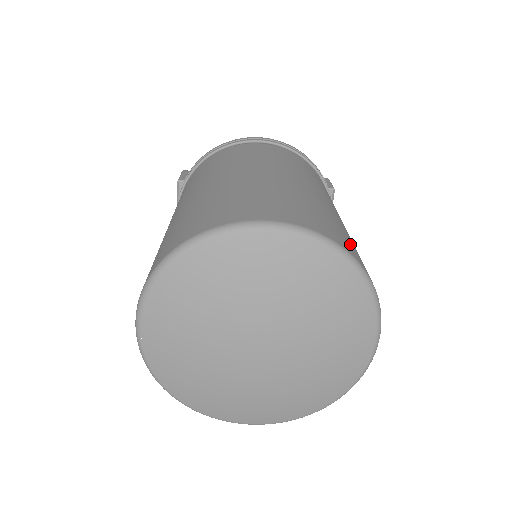
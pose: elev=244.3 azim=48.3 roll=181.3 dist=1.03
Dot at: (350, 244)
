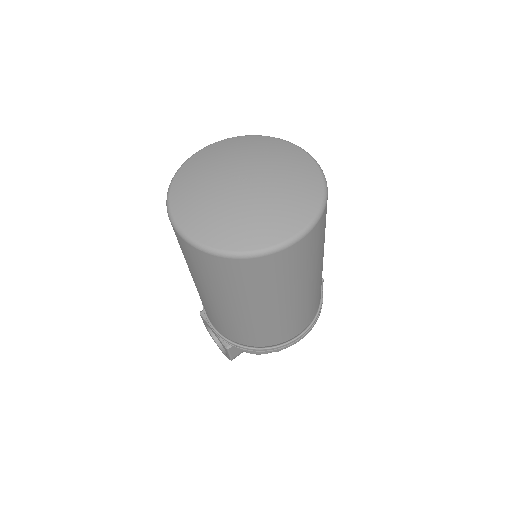
Dot at: occluded
